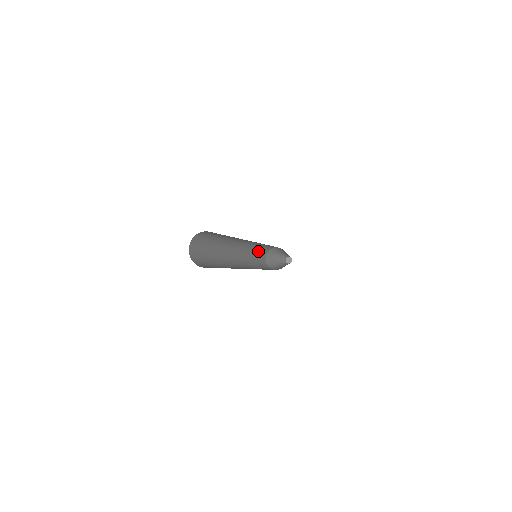
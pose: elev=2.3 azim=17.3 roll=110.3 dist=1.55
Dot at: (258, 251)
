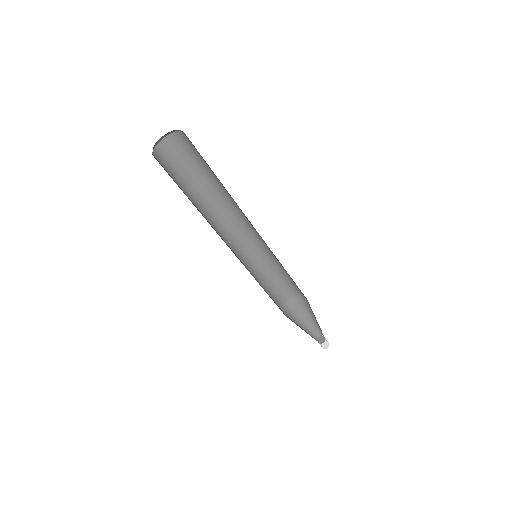
Dot at: (272, 279)
